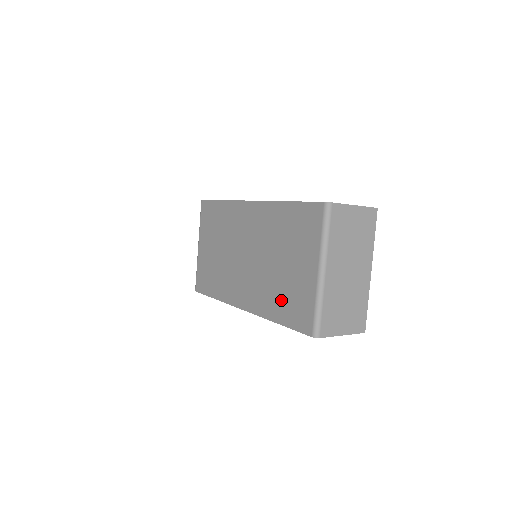
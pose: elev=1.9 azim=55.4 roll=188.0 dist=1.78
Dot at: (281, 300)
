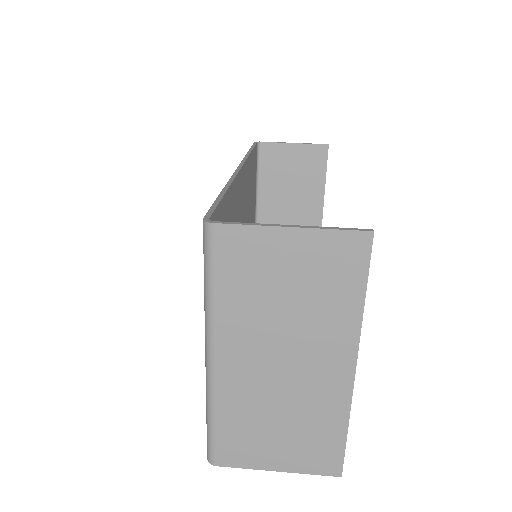
Dot at: occluded
